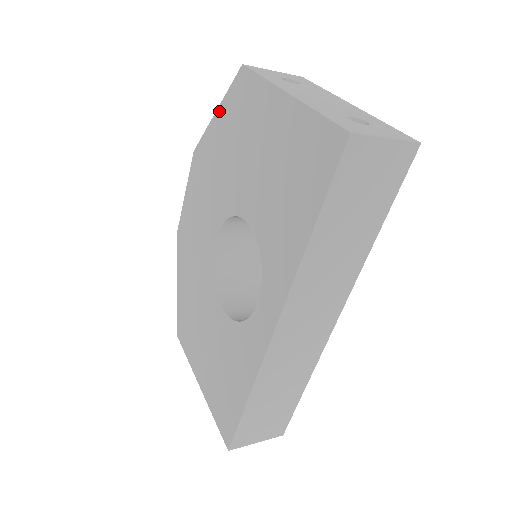
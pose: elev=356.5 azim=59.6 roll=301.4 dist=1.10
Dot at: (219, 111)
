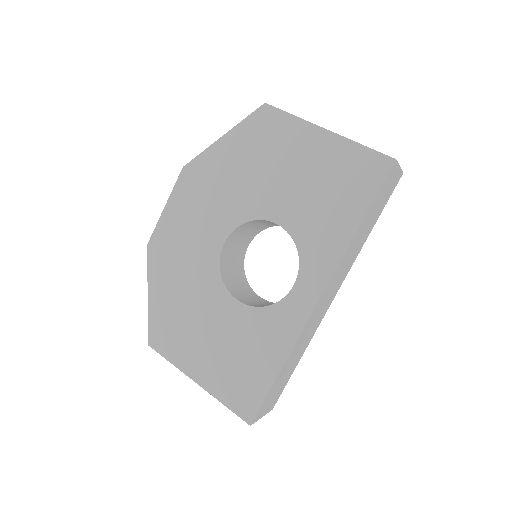
Dot at: (229, 135)
